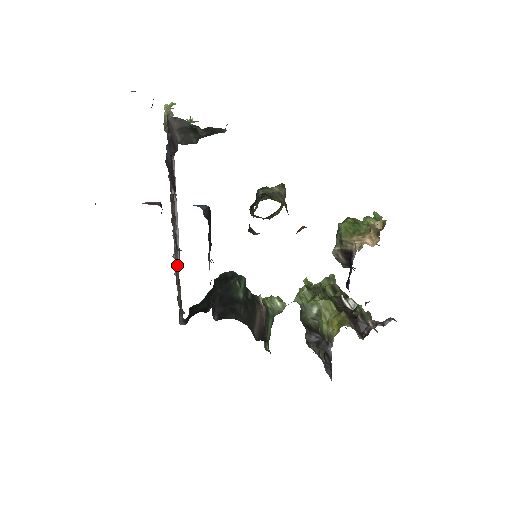
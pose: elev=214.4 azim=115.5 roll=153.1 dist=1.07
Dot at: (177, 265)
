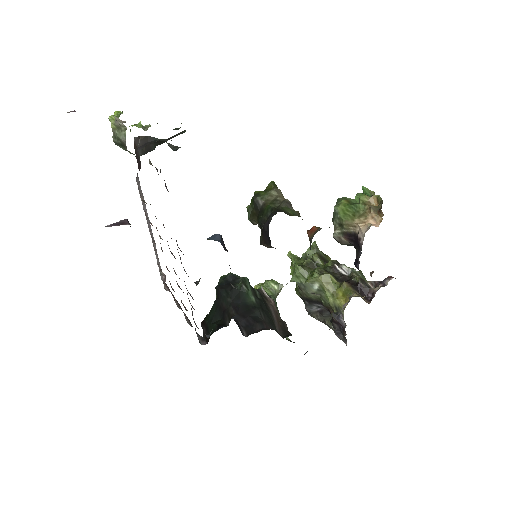
Dot at: (190, 294)
